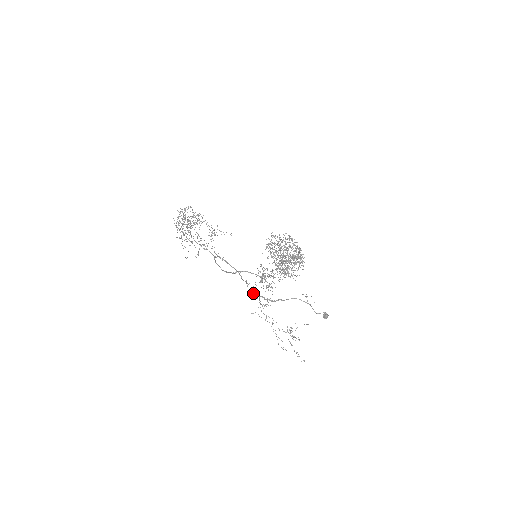
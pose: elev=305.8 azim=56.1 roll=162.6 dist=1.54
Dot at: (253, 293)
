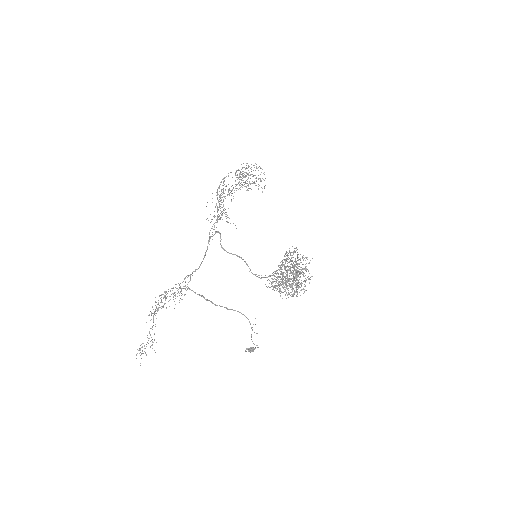
Dot at: occluded
